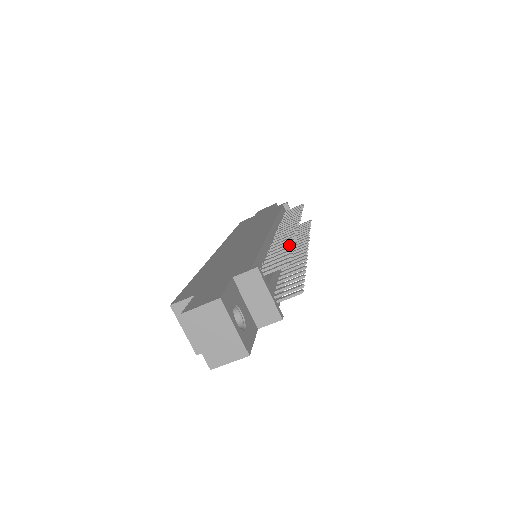
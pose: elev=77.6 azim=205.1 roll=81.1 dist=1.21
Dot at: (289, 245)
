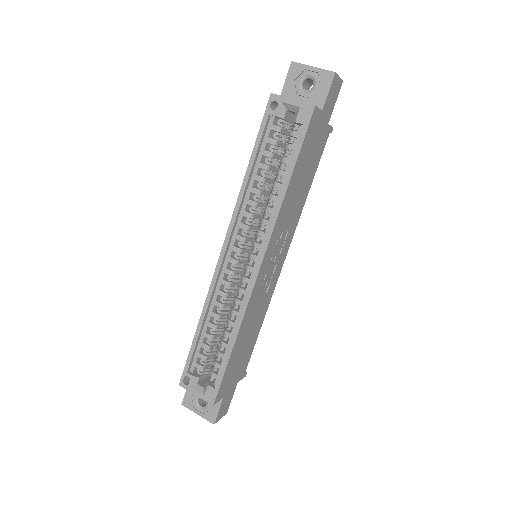
Dot at: occluded
